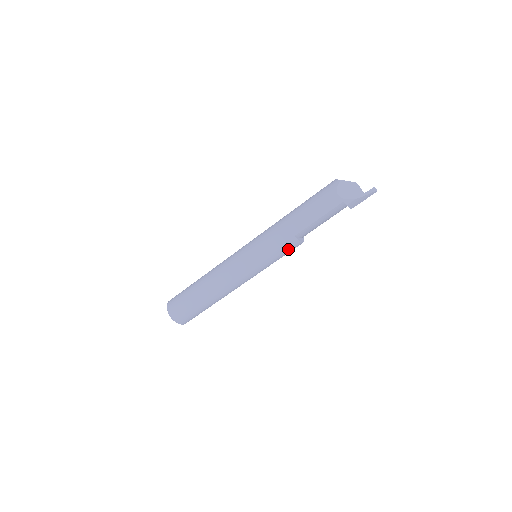
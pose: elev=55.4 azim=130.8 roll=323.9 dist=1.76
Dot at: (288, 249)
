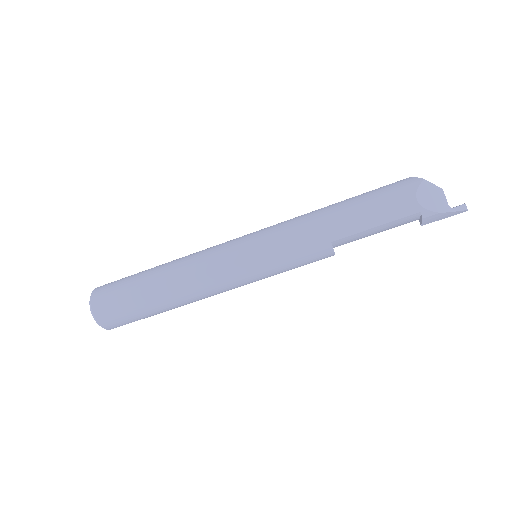
Dot at: (312, 259)
